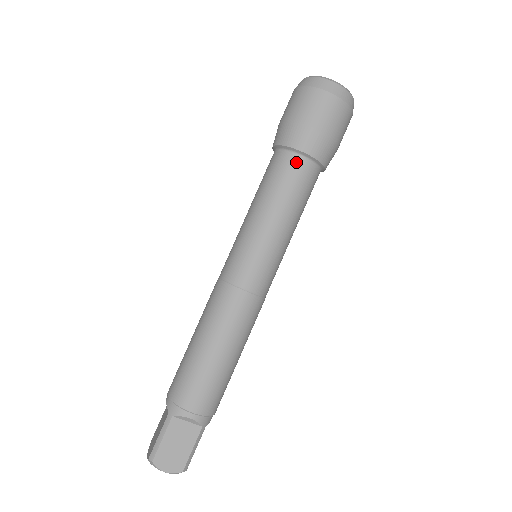
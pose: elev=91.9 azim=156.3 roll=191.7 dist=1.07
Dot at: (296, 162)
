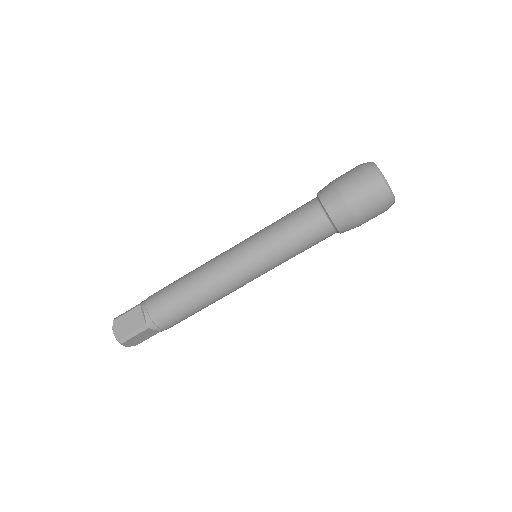
Dot at: (329, 232)
